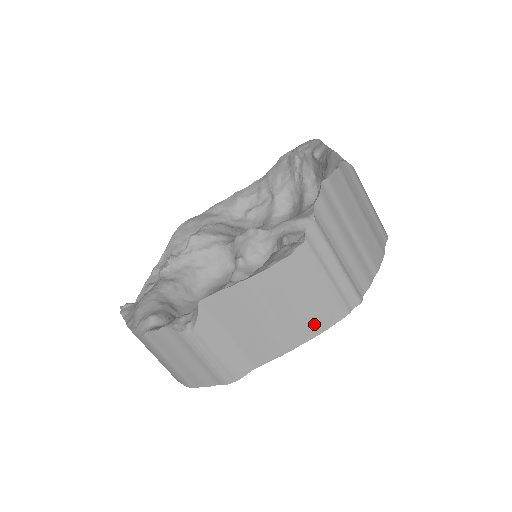
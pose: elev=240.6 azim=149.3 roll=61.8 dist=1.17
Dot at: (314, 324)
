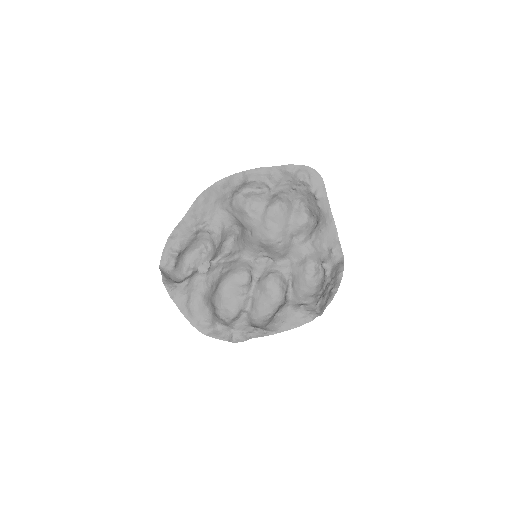
Dot at: occluded
